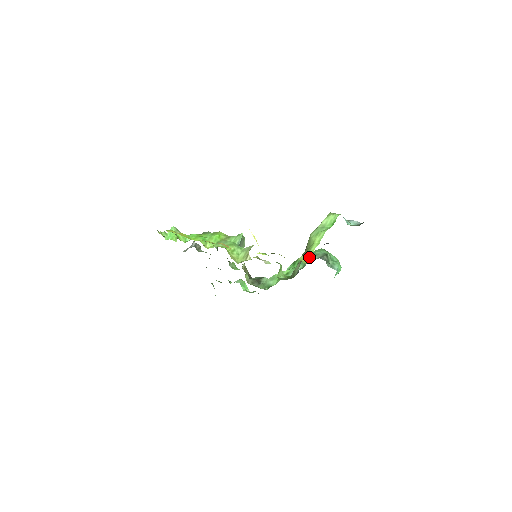
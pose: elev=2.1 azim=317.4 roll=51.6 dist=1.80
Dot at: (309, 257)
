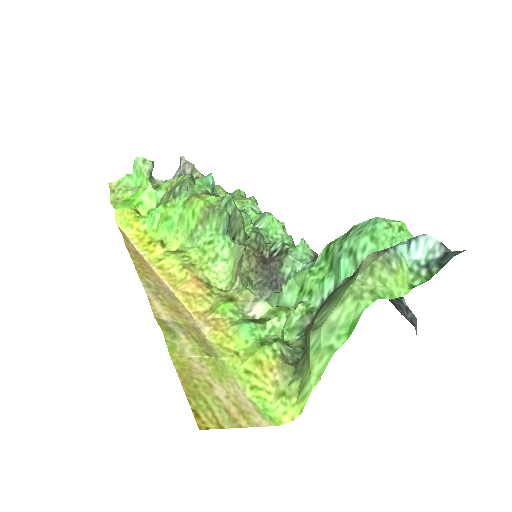
Dot at: (302, 403)
